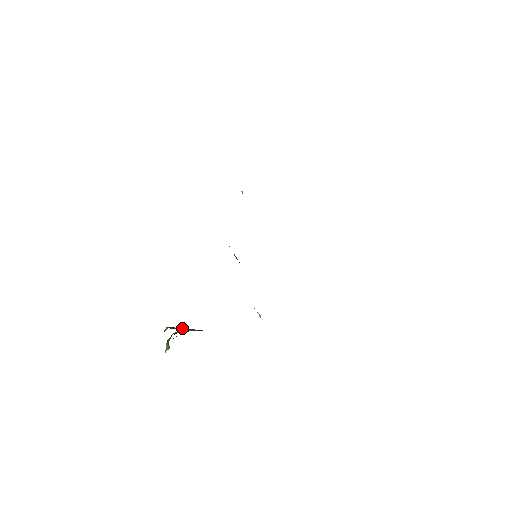
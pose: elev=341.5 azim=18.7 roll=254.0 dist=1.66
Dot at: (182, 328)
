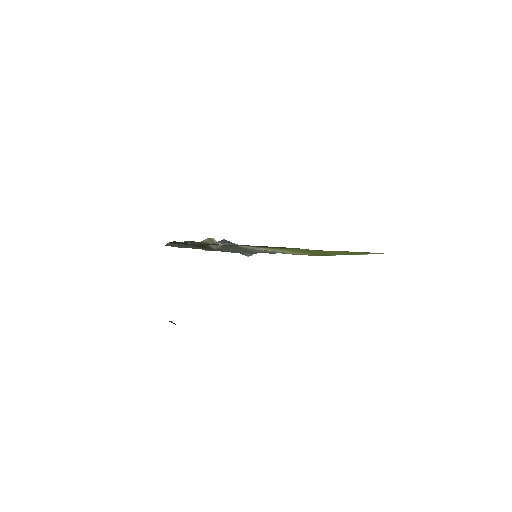
Dot at: occluded
